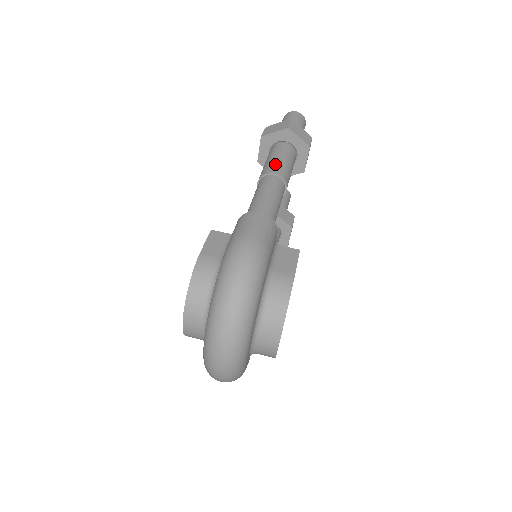
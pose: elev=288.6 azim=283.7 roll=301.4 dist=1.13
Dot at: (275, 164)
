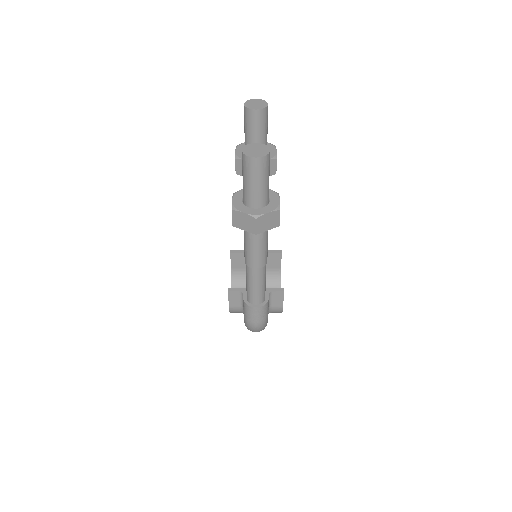
Dot at: (254, 258)
